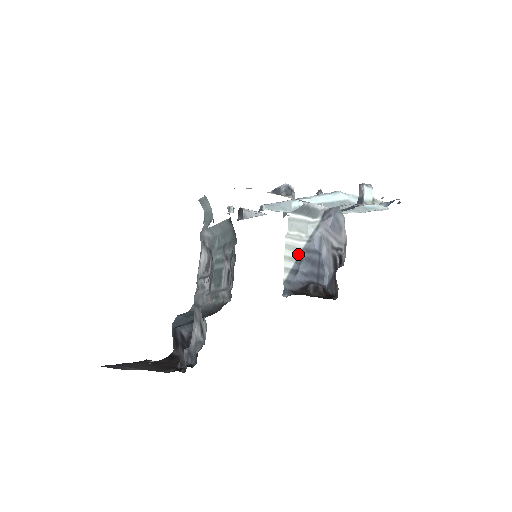
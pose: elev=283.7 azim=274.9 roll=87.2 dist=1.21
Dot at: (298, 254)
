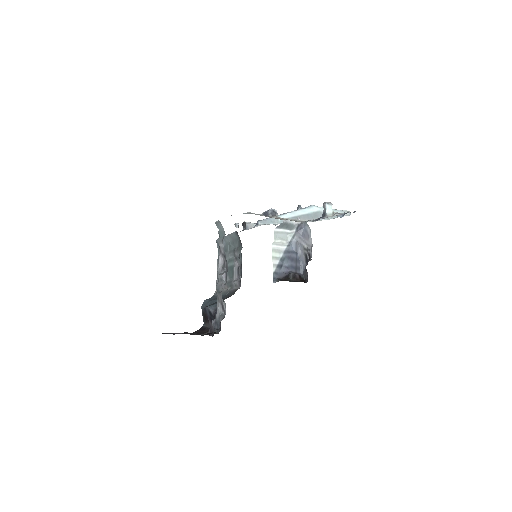
Dot at: (282, 255)
